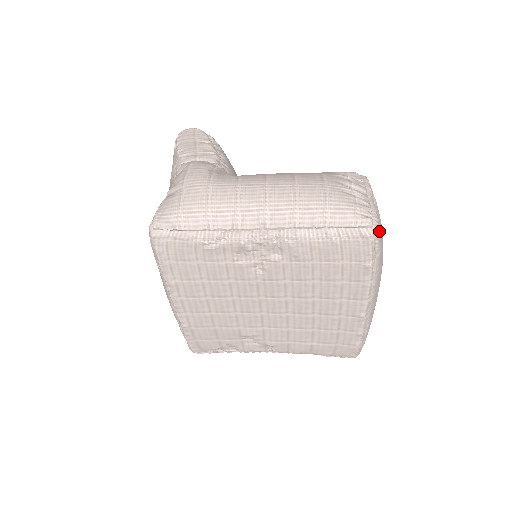
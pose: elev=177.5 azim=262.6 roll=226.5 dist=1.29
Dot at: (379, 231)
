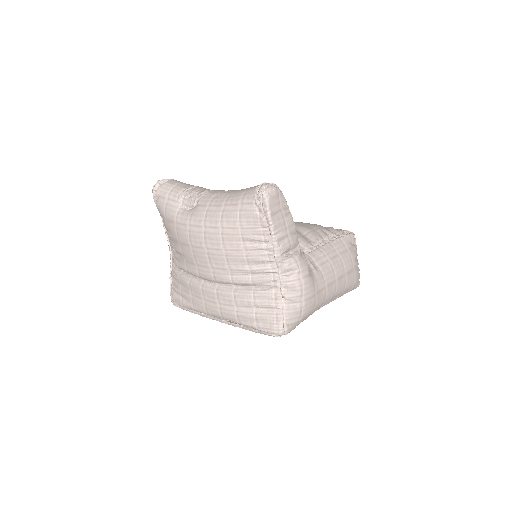
Dot at: occluded
